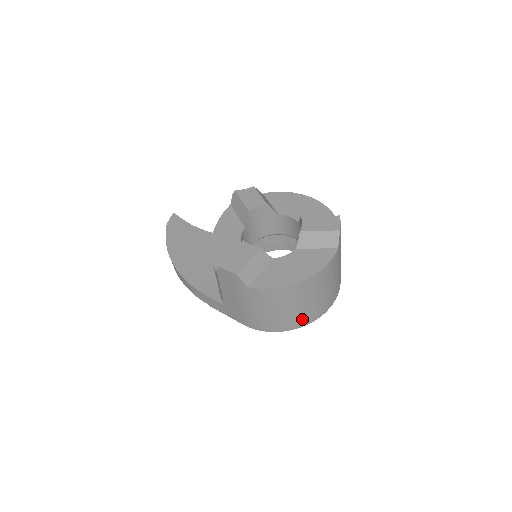
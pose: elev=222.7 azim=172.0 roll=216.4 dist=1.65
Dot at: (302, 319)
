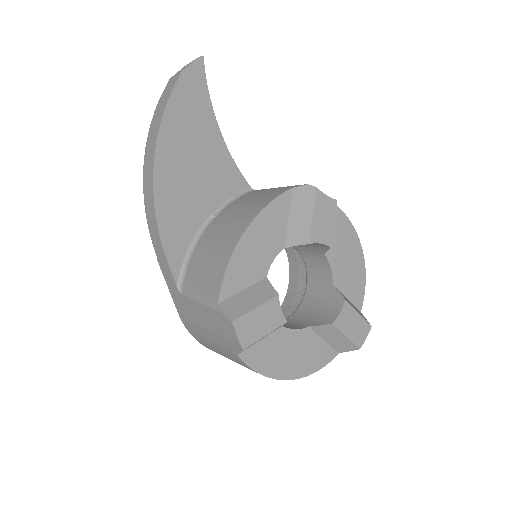
Dot at: occluded
